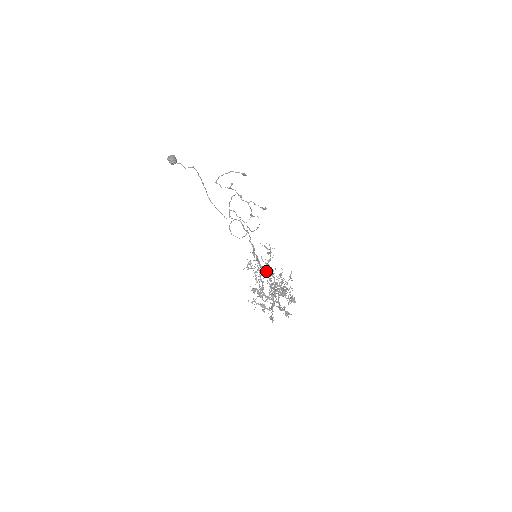
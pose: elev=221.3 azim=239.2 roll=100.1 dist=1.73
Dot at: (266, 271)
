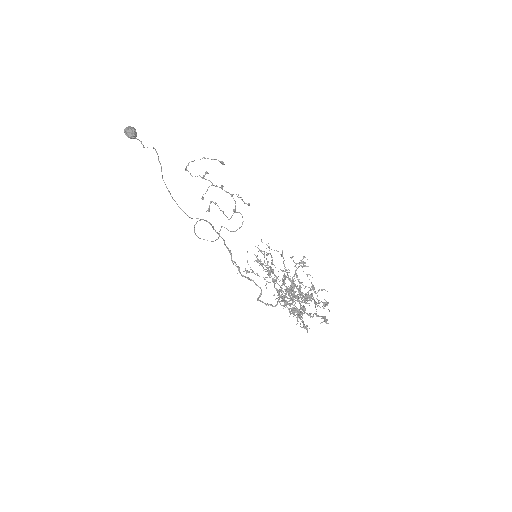
Dot at: occluded
